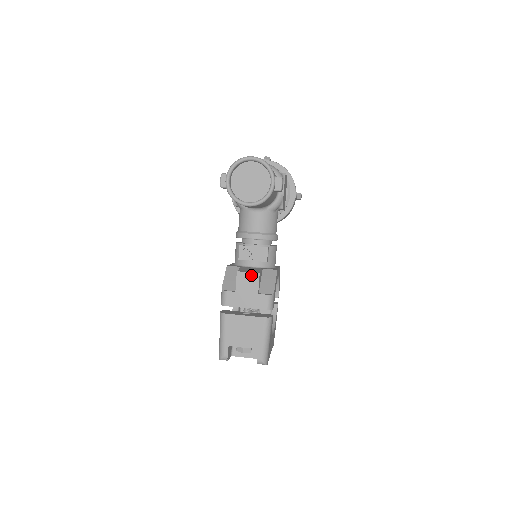
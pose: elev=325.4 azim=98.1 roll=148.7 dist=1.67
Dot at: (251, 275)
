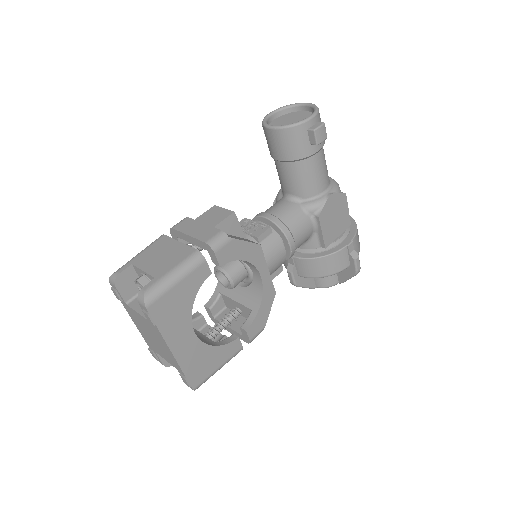
Dot at: (225, 211)
